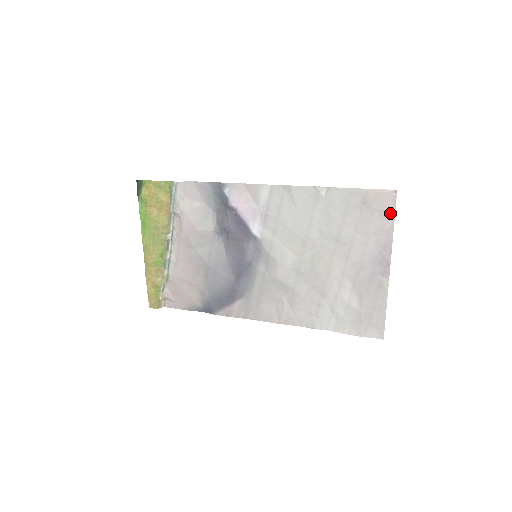
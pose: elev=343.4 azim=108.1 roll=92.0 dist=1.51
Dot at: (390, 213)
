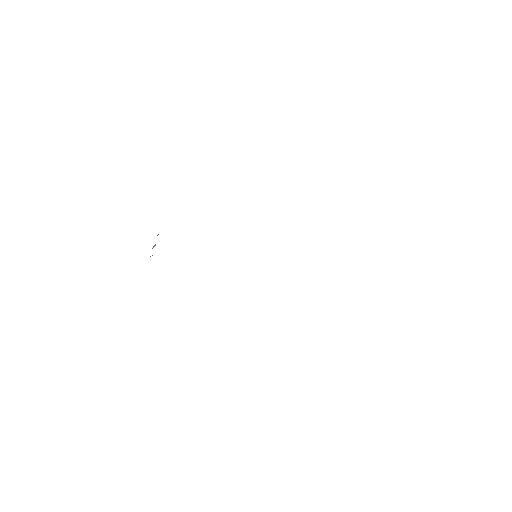
Dot at: occluded
